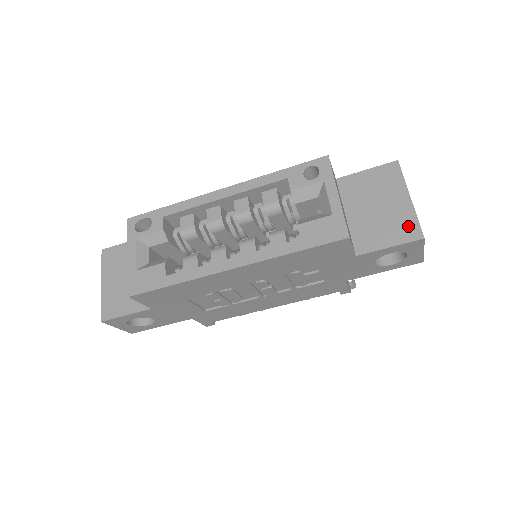
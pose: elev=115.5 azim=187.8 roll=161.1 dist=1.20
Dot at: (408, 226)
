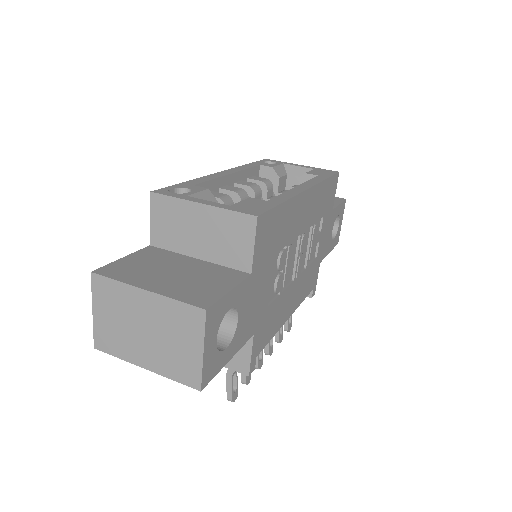
Dot at: occluded
